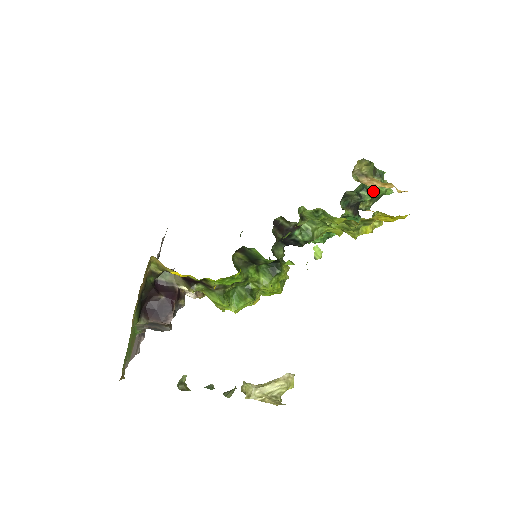
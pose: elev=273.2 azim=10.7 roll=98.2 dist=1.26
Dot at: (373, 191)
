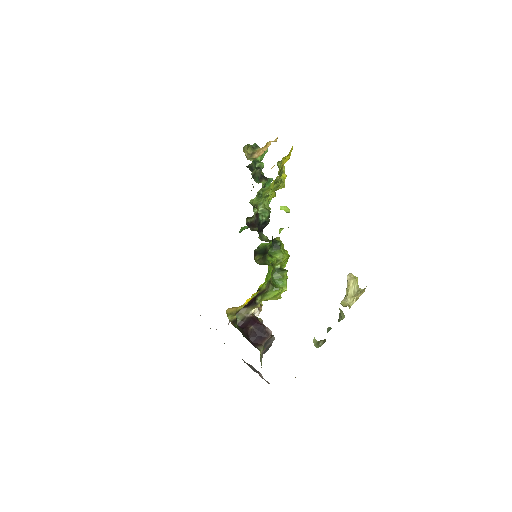
Dot at: (260, 159)
